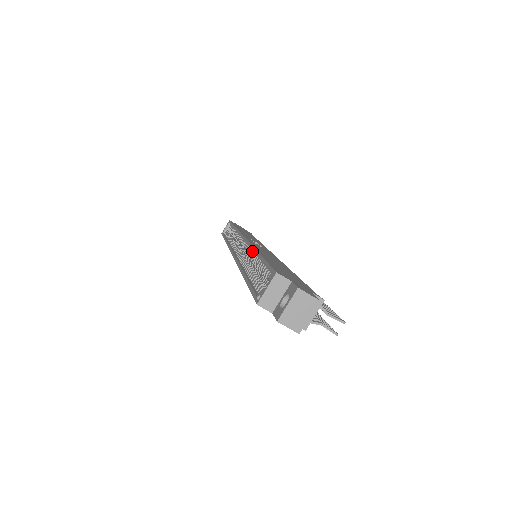
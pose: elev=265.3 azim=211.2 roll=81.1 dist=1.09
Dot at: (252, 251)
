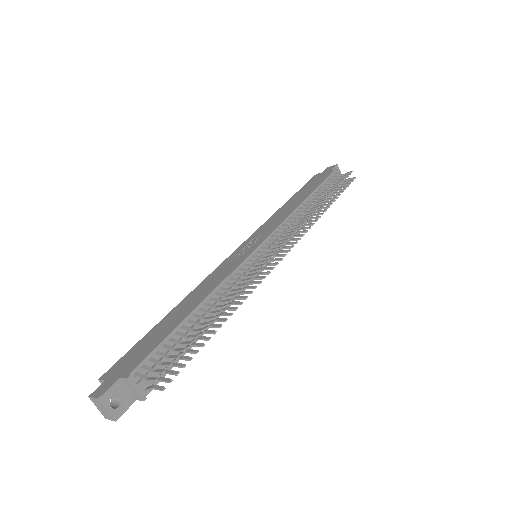
Dot at: occluded
